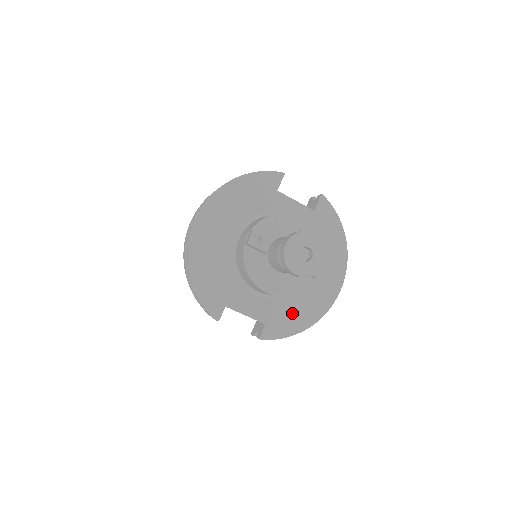
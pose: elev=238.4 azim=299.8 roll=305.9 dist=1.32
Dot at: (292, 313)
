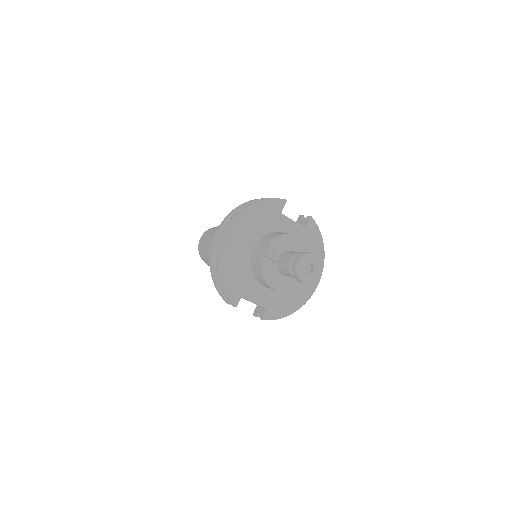
Dot at: (285, 302)
